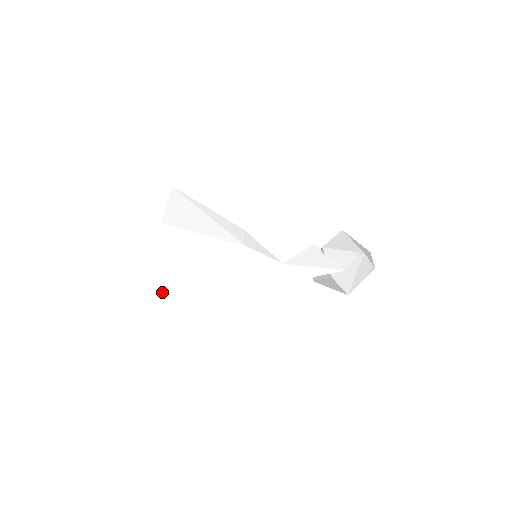
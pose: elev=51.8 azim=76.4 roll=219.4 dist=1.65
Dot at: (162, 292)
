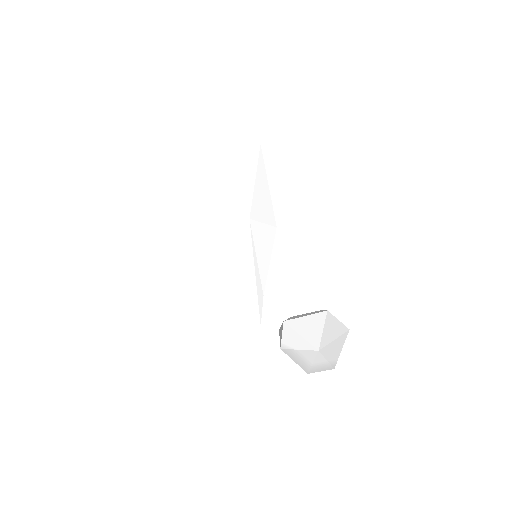
Dot at: (210, 153)
